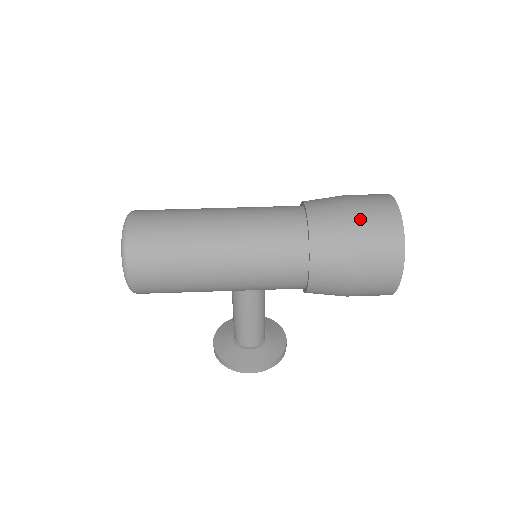
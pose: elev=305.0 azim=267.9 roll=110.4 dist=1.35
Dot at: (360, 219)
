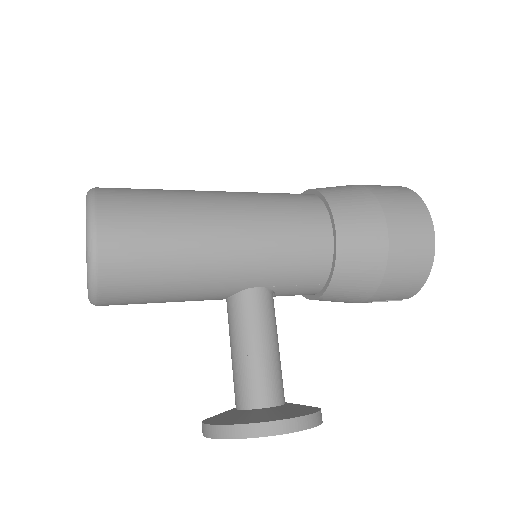
Dot at: (364, 185)
